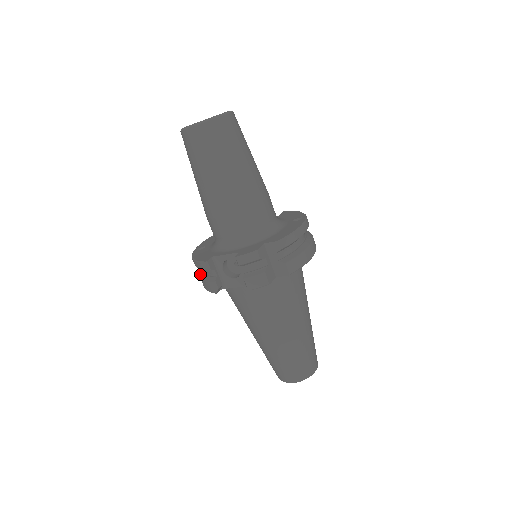
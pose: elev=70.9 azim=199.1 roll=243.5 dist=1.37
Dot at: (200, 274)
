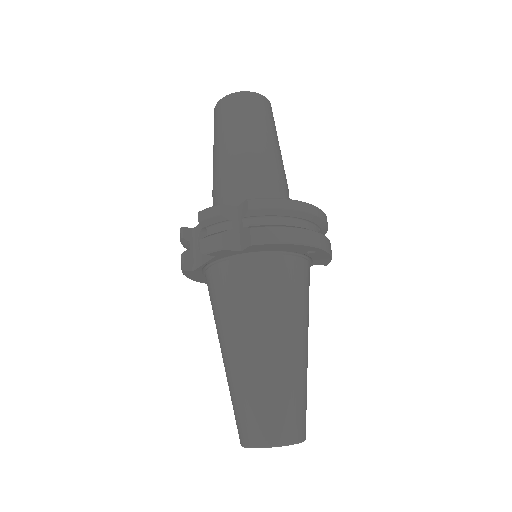
Dot at: occluded
